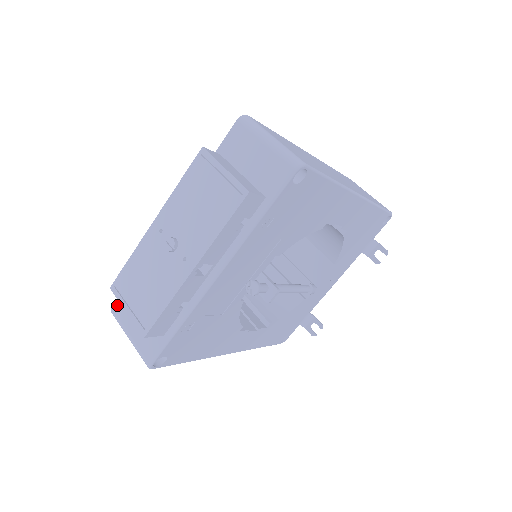
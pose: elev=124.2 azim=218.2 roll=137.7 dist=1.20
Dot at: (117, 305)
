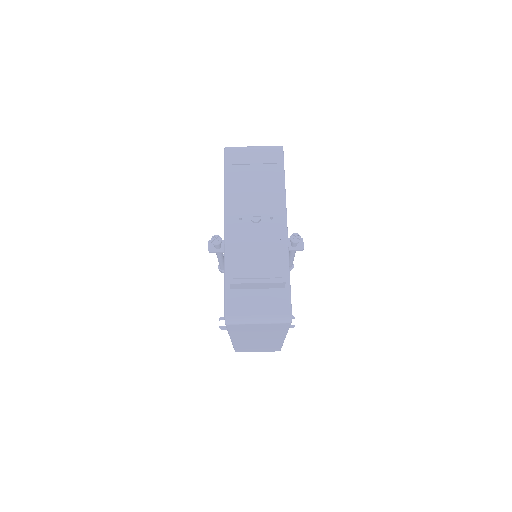
Dot at: (230, 309)
